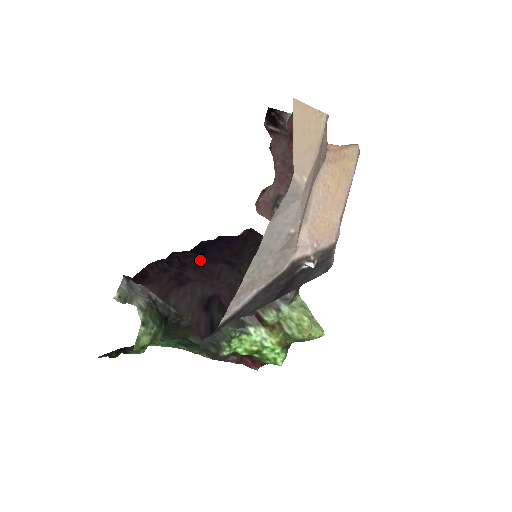
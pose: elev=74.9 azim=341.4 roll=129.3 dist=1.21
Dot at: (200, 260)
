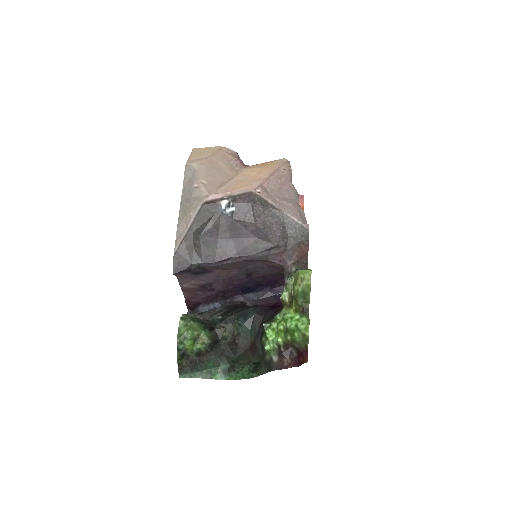
Dot at: (236, 287)
